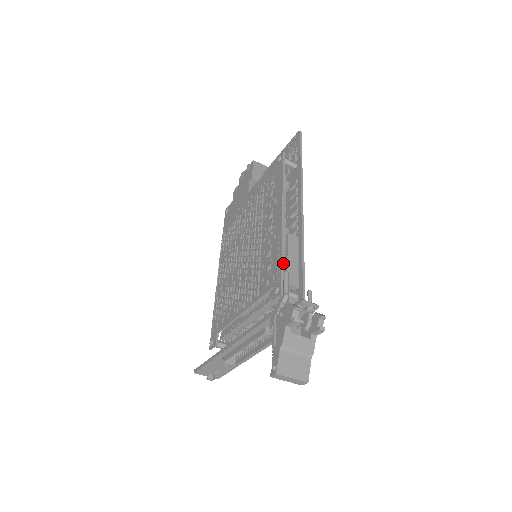
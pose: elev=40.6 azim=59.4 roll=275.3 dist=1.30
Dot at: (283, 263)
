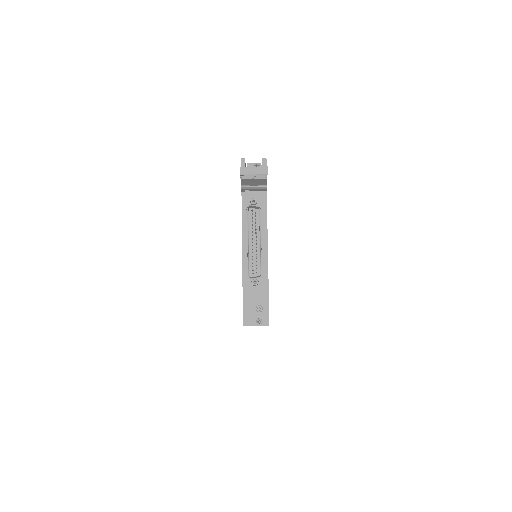
Dot at: occluded
